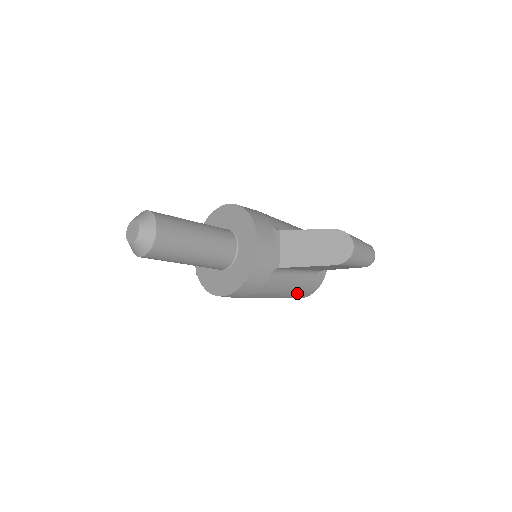
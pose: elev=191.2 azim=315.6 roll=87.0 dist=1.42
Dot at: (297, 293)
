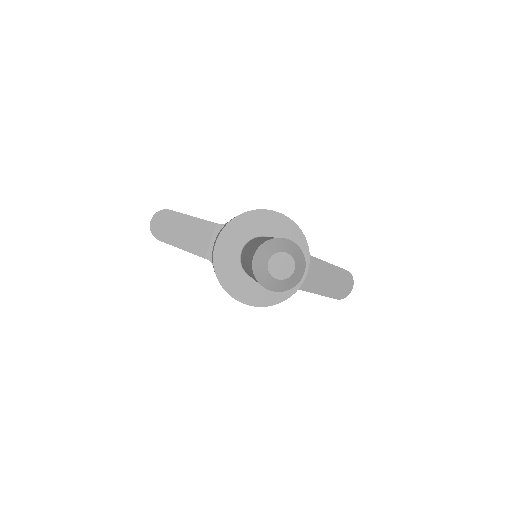
Dot at: occluded
